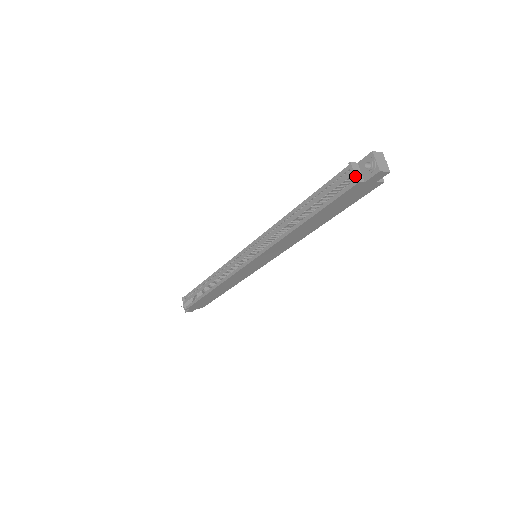
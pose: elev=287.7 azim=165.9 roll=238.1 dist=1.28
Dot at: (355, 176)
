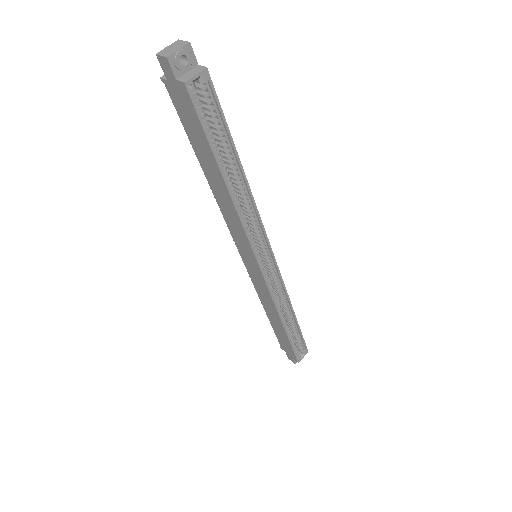
Dot at: occluded
